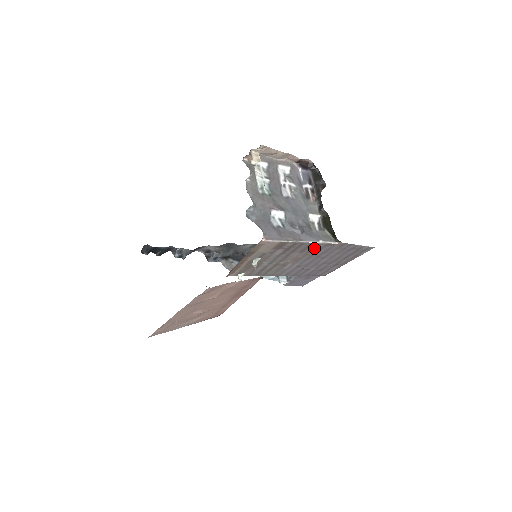
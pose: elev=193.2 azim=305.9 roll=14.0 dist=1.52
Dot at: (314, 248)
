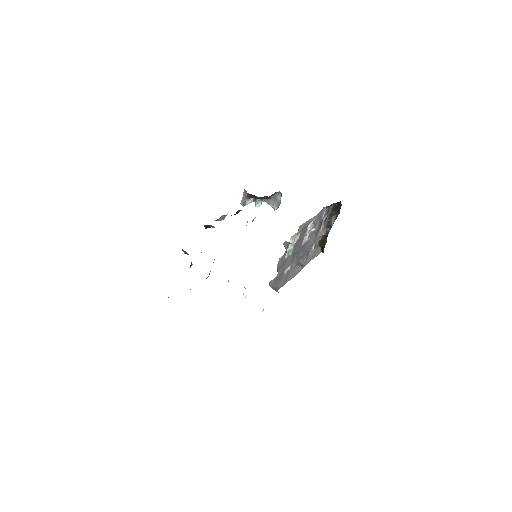
Dot at: occluded
